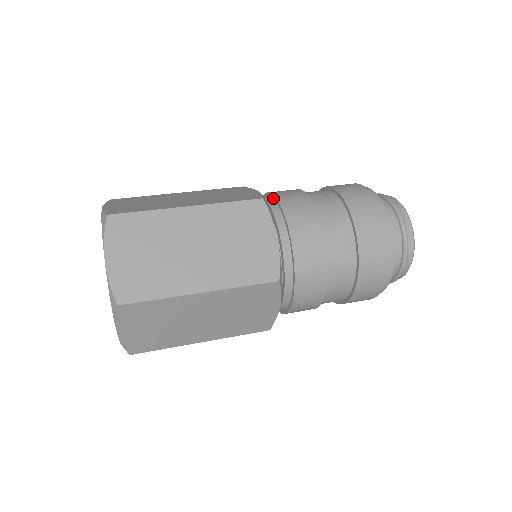
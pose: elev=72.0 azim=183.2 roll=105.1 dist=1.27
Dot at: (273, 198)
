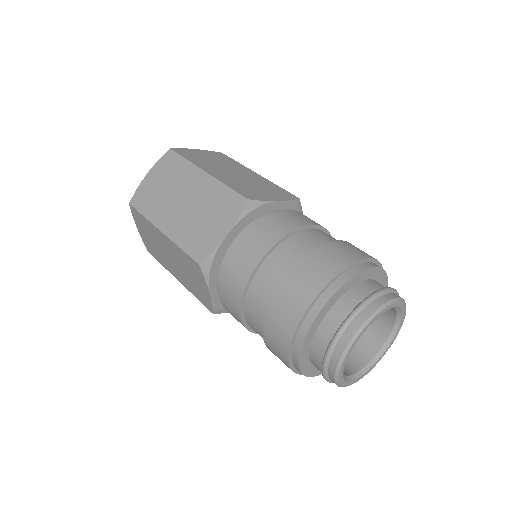
Dot at: (234, 250)
